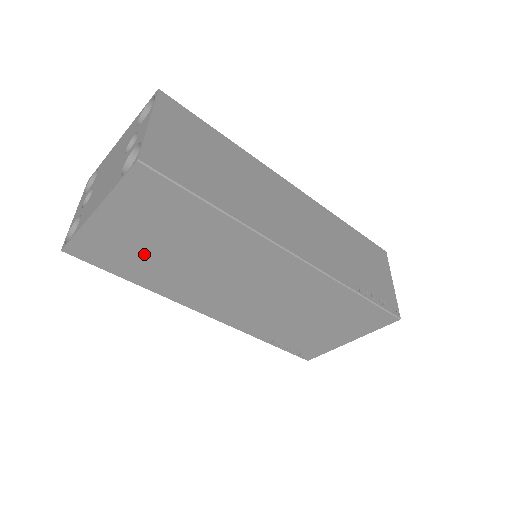
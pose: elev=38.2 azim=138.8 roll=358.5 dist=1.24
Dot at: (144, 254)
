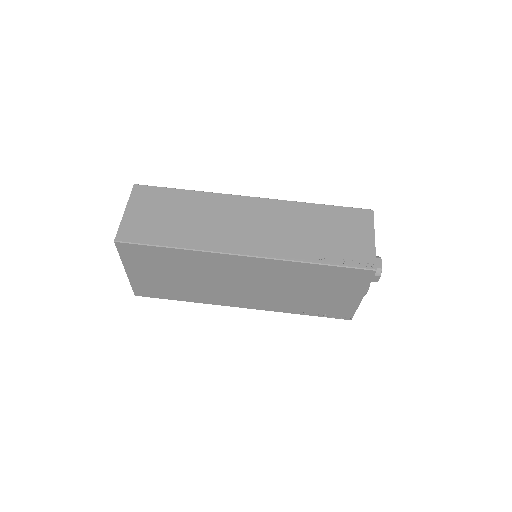
Dot at: (170, 284)
